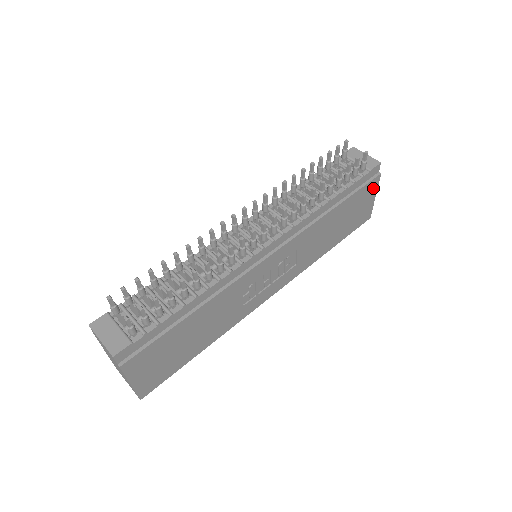
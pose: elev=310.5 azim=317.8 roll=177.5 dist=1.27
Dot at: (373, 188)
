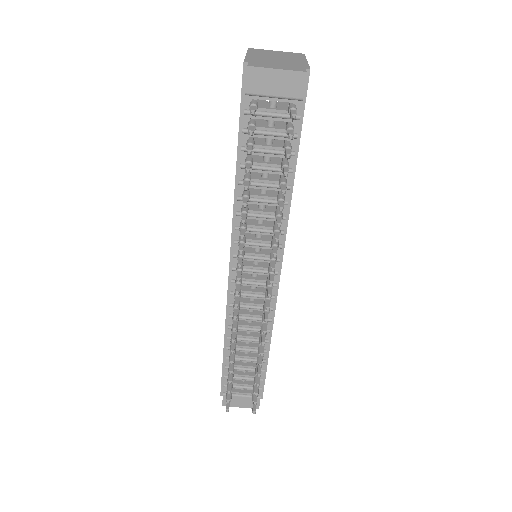
Dot at: occluded
